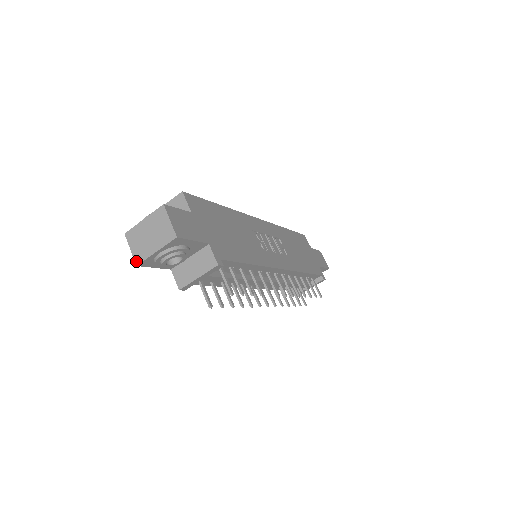
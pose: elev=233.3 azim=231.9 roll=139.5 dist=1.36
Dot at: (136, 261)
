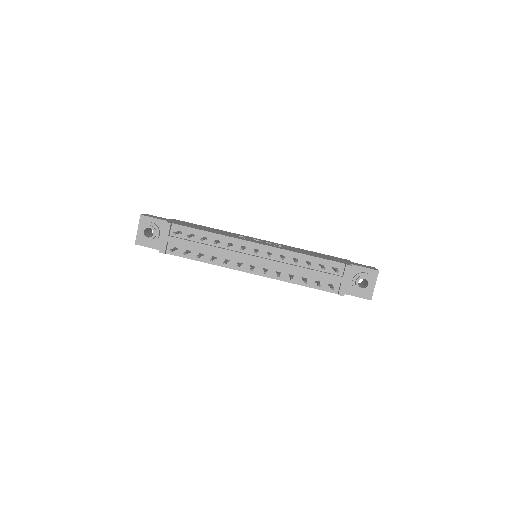
Dot at: (136, 243)
